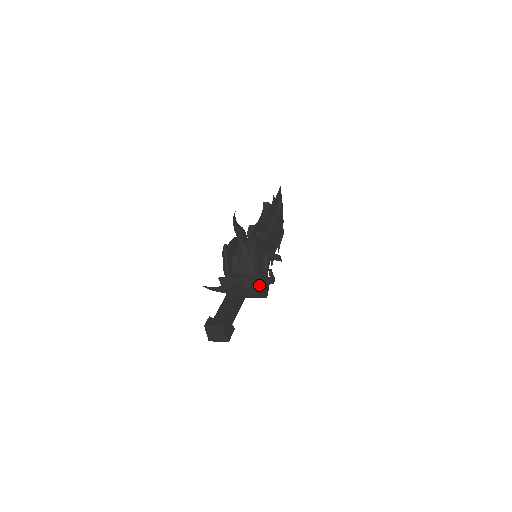
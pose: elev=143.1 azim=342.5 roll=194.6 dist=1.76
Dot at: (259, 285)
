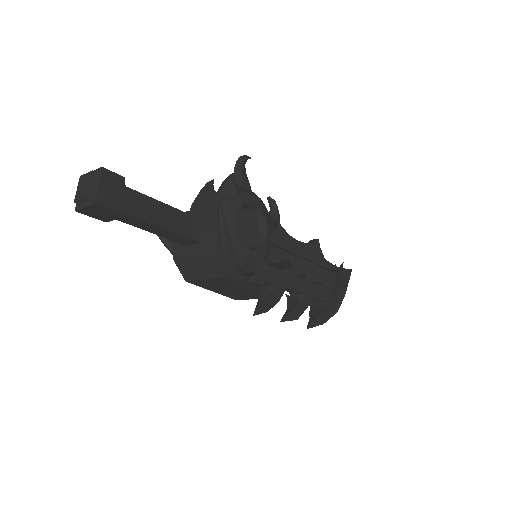
Dot at: occluded
